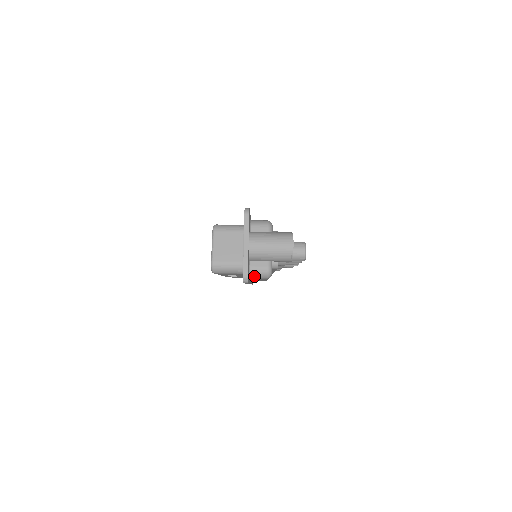
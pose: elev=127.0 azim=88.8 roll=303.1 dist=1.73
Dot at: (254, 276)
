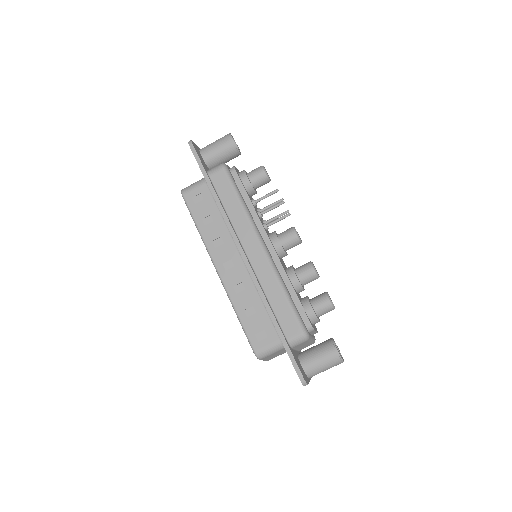
Dot at: occluded
